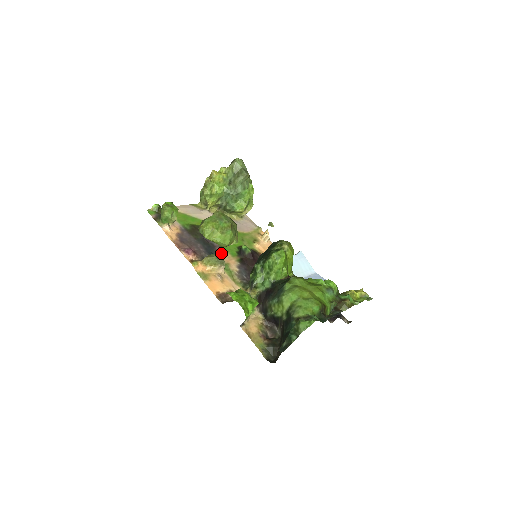
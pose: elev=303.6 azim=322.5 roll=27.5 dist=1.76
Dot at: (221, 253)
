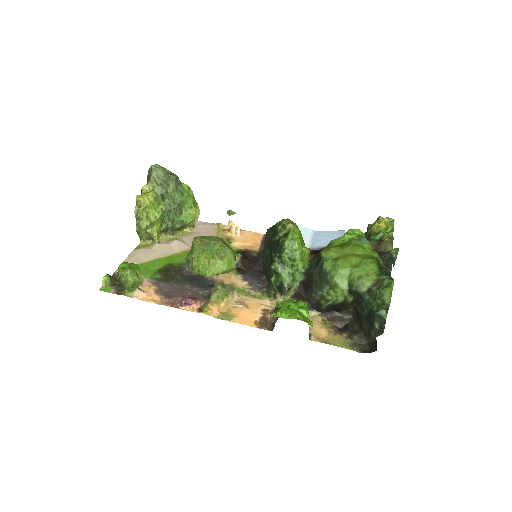
Dot at: (215, 278)
